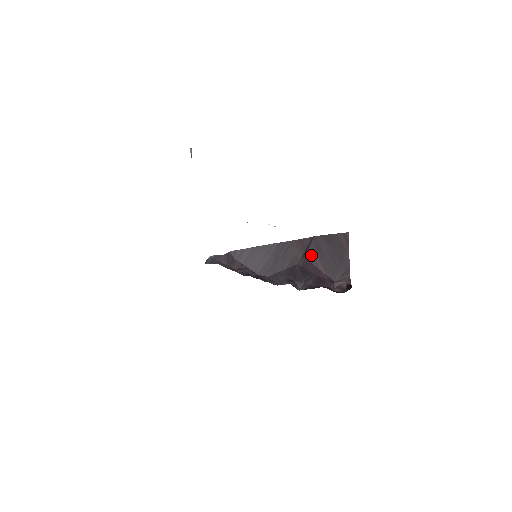
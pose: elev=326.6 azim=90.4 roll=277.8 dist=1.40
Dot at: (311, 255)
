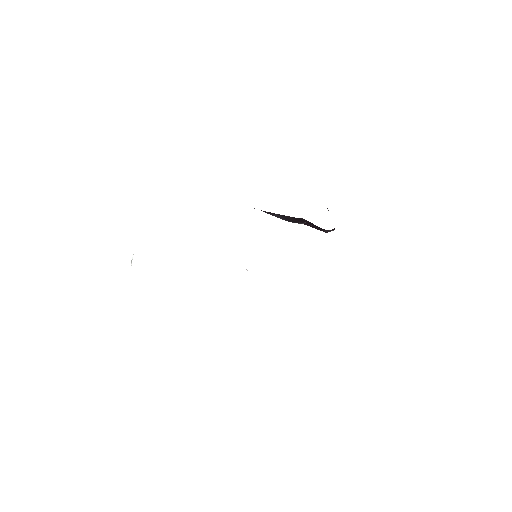
Dot at: occluded
